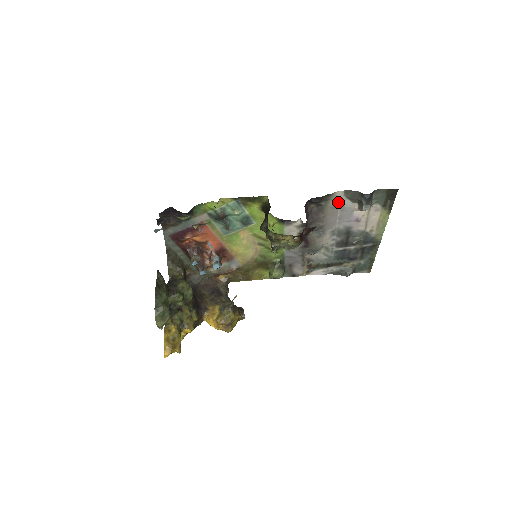
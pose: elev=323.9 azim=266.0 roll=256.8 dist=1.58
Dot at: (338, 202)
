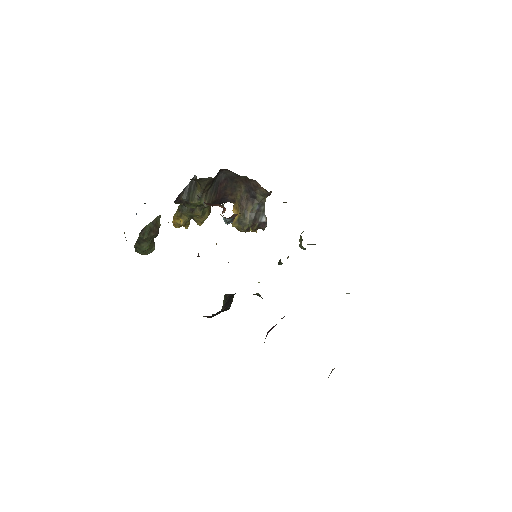
Dot at: occluded
